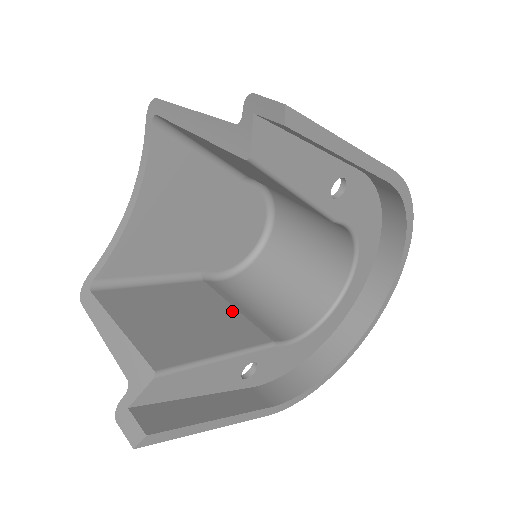
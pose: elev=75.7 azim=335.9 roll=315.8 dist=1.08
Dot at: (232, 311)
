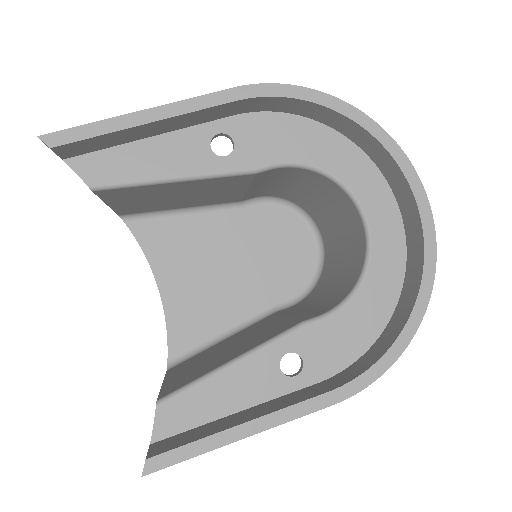
Dot at: (281, 320)
